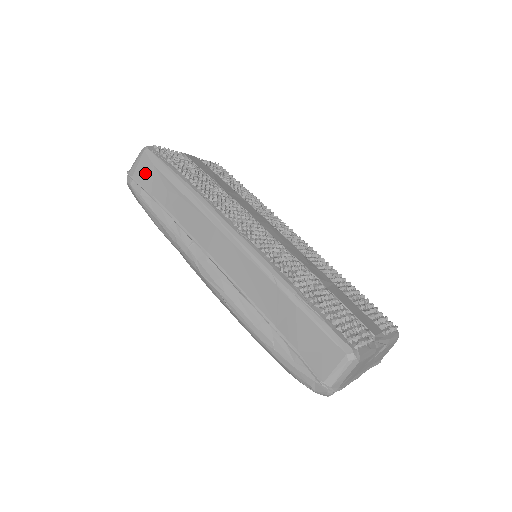
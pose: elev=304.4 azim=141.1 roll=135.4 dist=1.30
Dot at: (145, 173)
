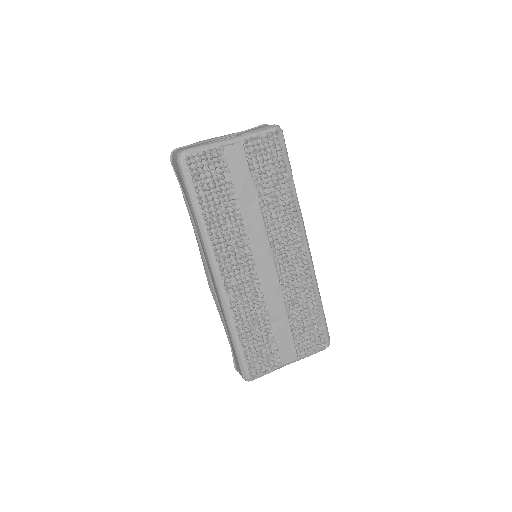
Dot at: (178, 175)
